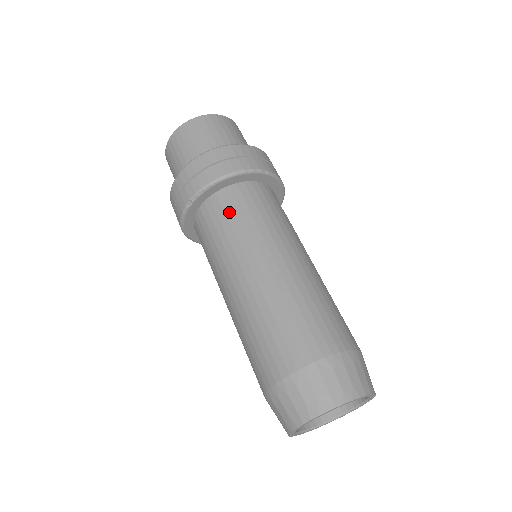
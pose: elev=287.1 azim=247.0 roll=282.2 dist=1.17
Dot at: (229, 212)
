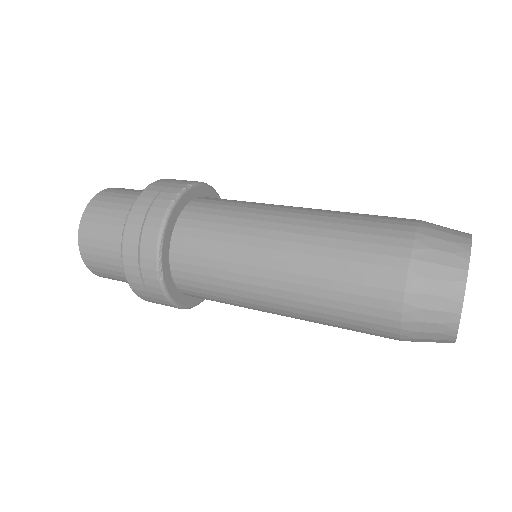
Dot at: (200, 243)
